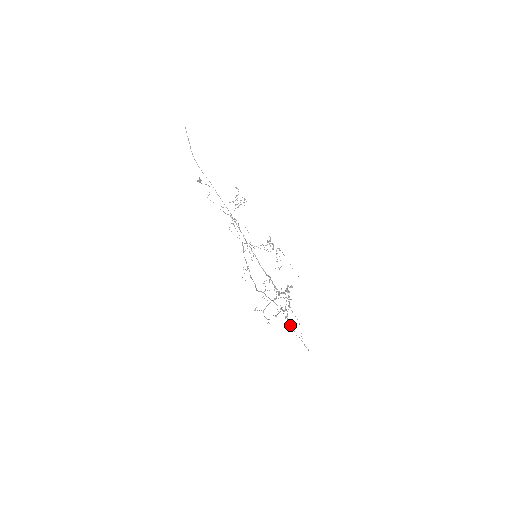
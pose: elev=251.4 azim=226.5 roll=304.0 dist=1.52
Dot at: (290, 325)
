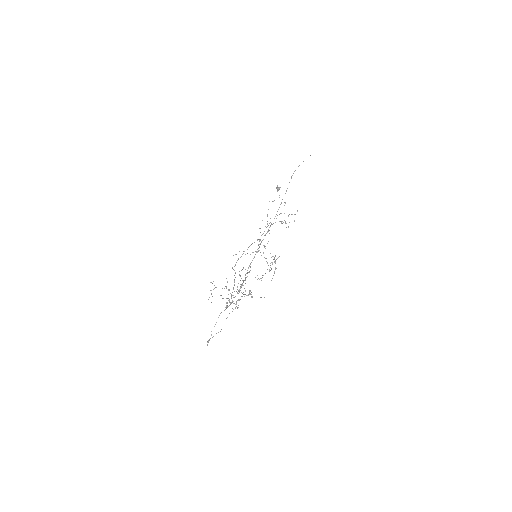
Dot at: occluded
